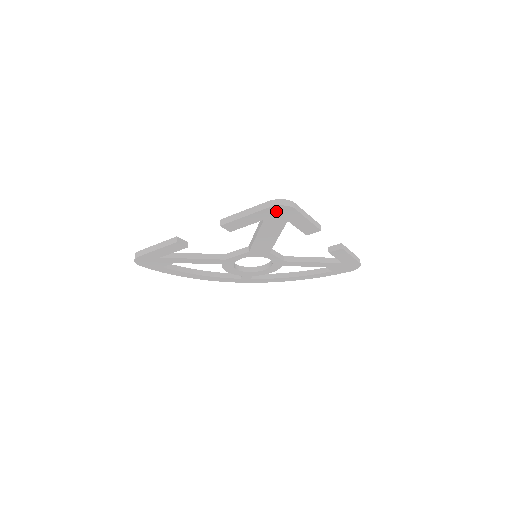
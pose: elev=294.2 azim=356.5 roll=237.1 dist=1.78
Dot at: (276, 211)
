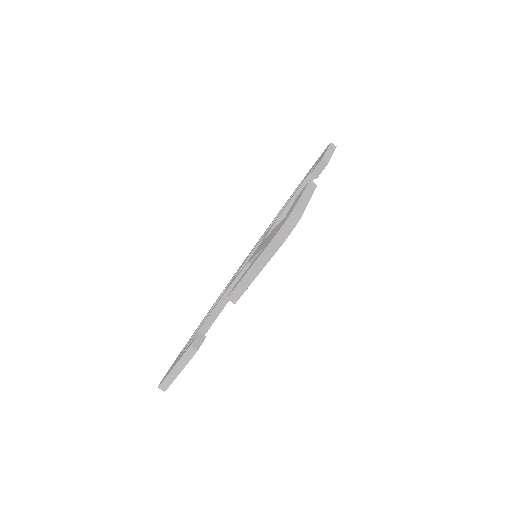
Dot at: occluded
